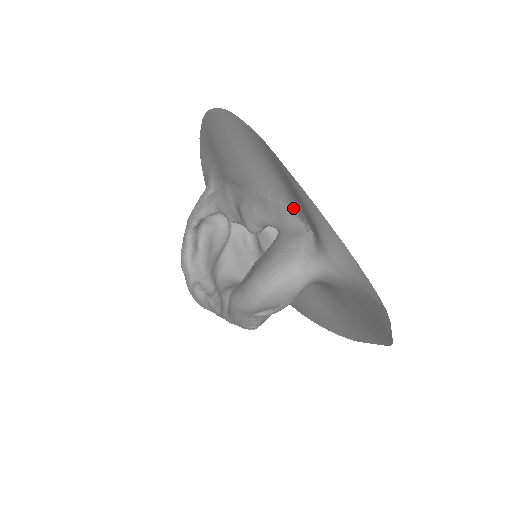
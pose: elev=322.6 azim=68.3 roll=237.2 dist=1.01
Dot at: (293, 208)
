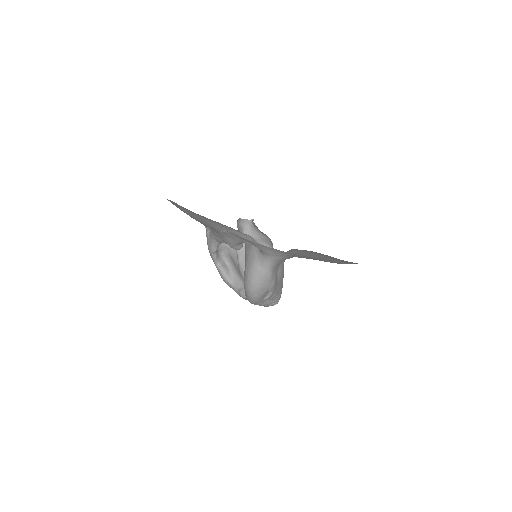
Dot at: (239, 232)
